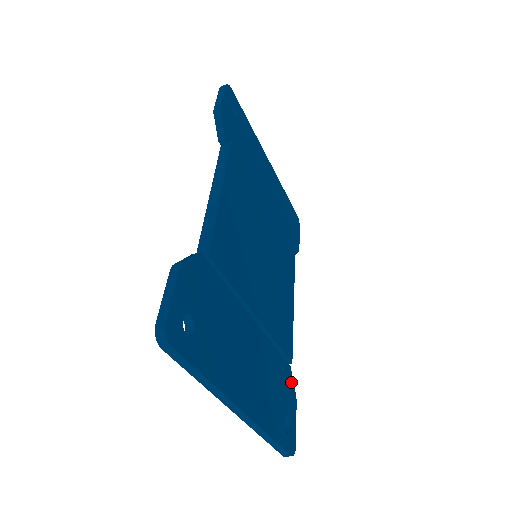
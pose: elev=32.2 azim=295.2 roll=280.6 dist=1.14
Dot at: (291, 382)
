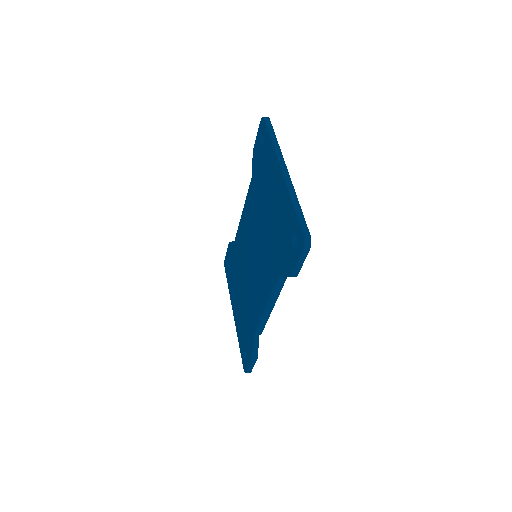
Dot at: occluded
